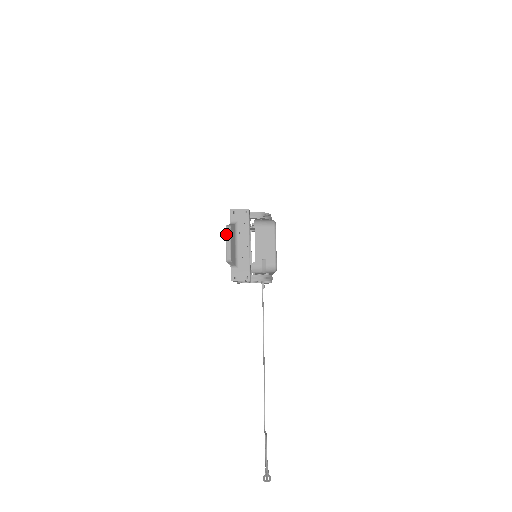
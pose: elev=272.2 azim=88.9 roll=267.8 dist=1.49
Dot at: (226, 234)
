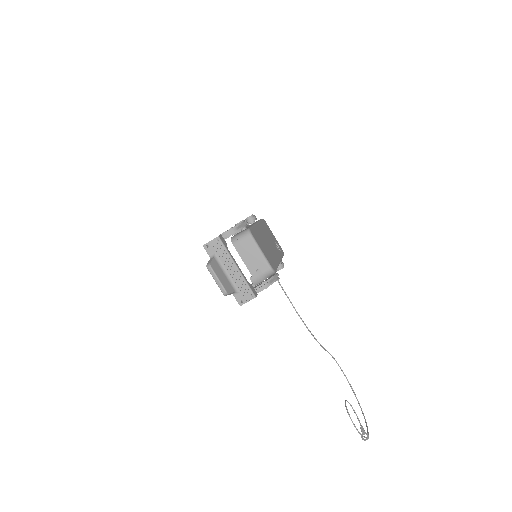
Dot at: (210, 273)
